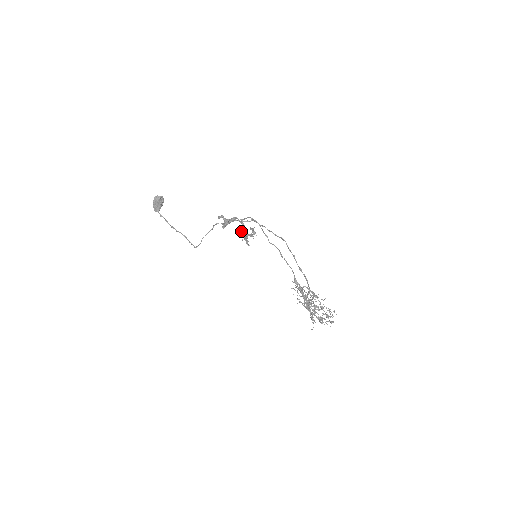
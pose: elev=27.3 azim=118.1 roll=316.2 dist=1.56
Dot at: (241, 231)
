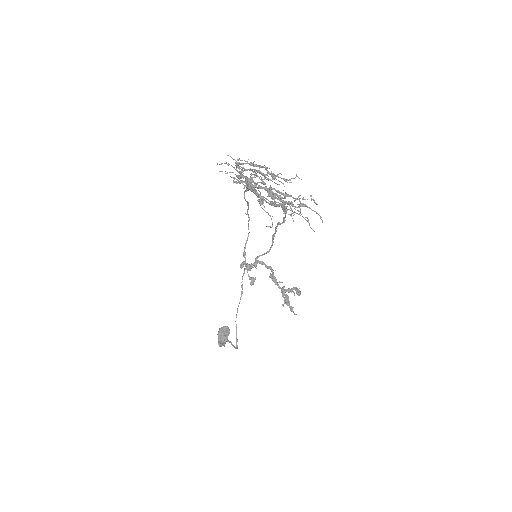
Dot at: (269, 277)
